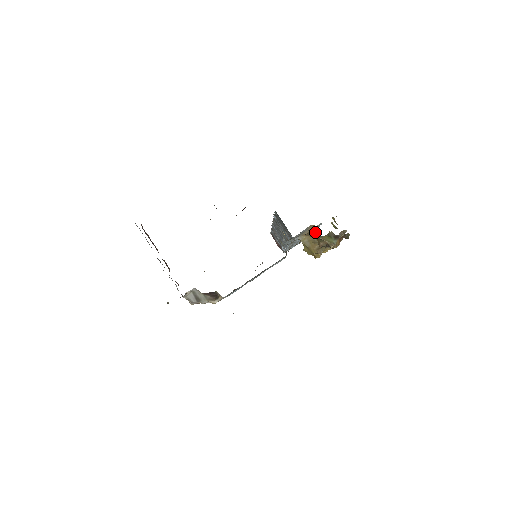
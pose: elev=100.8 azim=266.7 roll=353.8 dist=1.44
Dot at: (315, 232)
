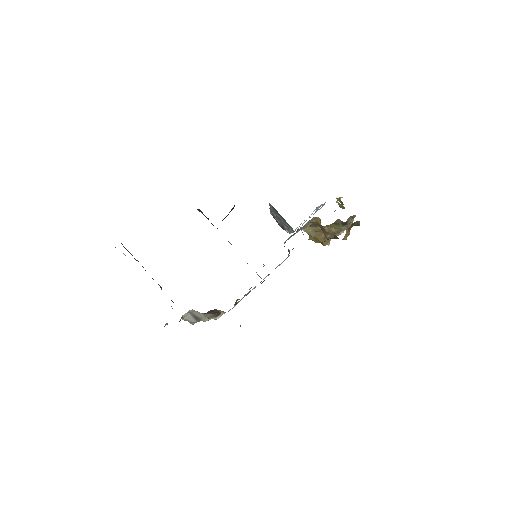
Dot at: (319, 224)
